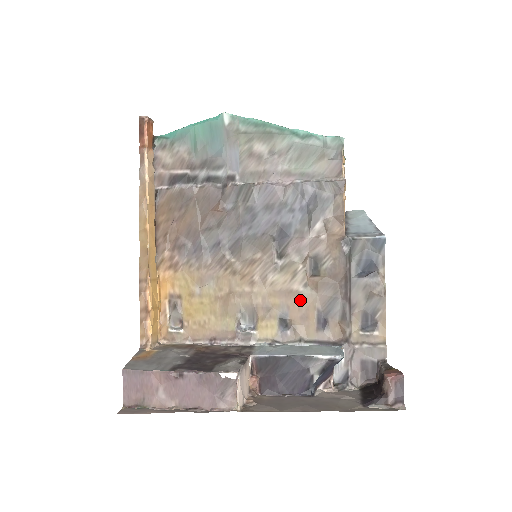
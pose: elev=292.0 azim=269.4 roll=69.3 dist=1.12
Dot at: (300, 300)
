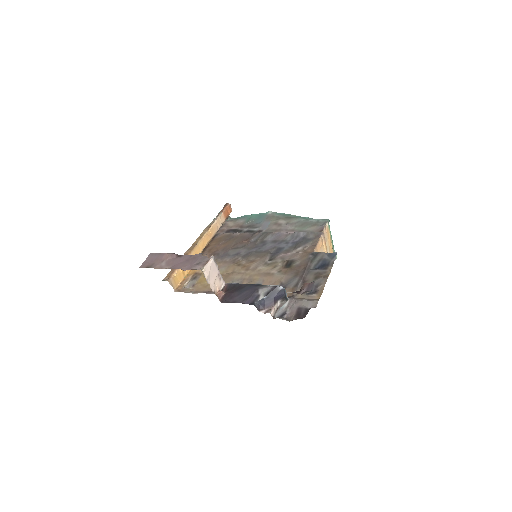
Dot at: (272, 278)
